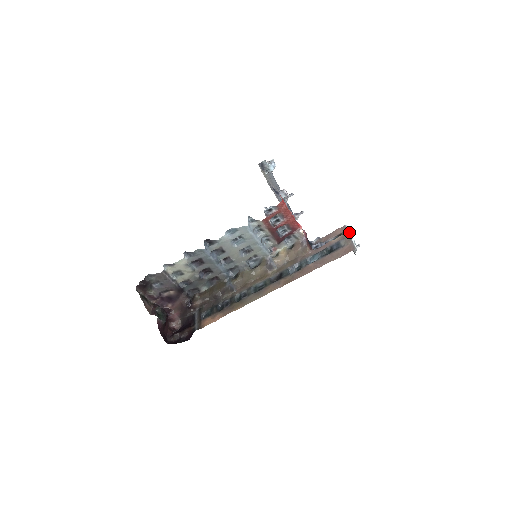
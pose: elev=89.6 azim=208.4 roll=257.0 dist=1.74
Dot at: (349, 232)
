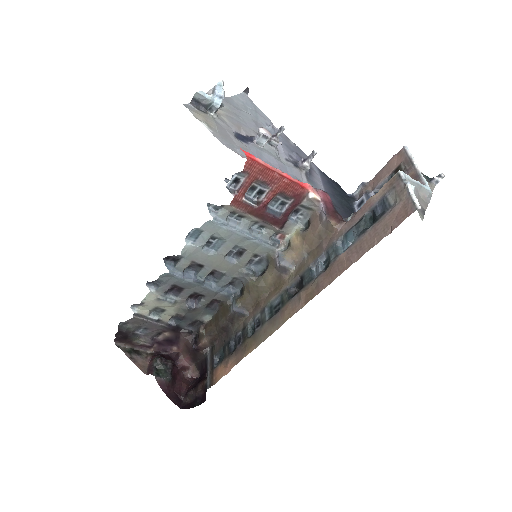
Dot at: (412, 160)
